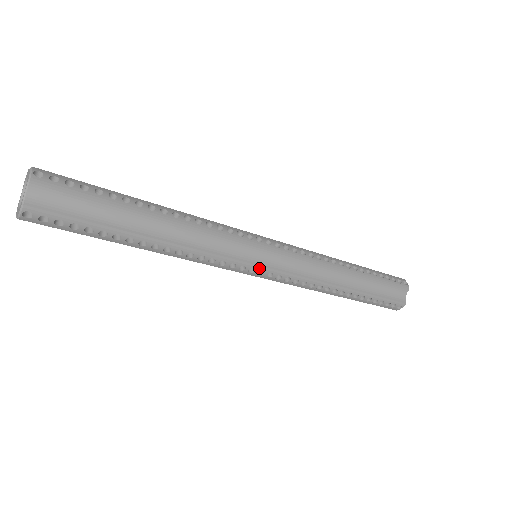
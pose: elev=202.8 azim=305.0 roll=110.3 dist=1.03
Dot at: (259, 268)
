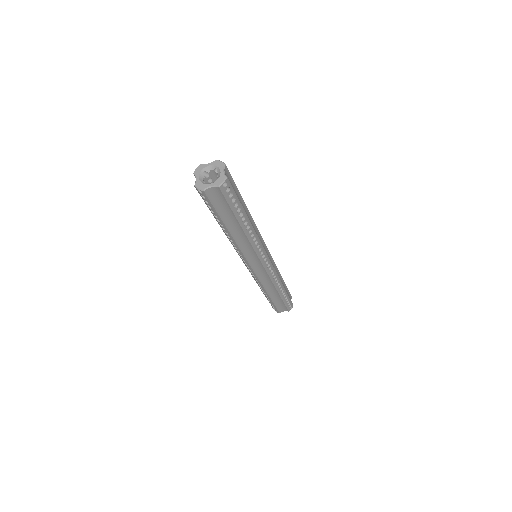
Dot at: (268, 258)
